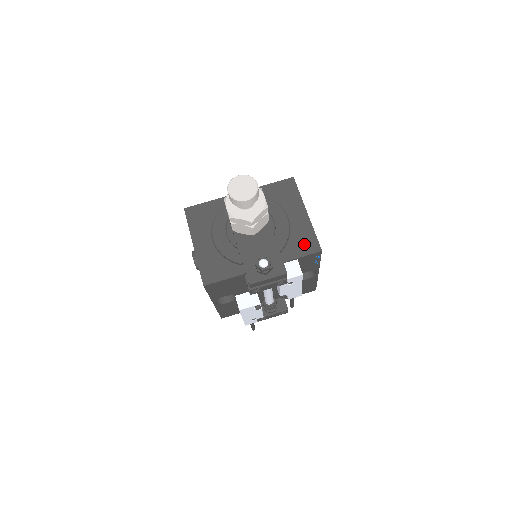
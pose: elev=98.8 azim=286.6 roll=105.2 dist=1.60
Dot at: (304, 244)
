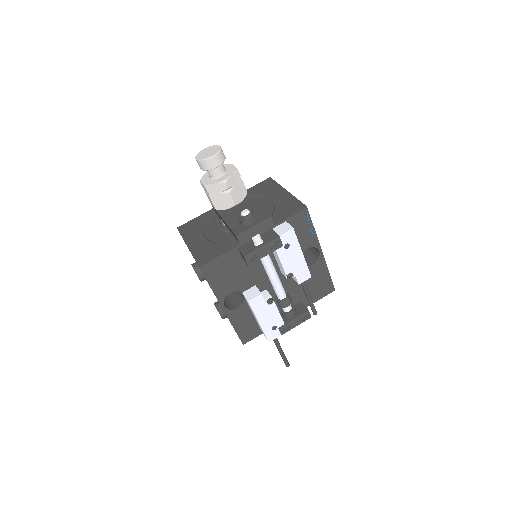
Dot at: (289, 209)
